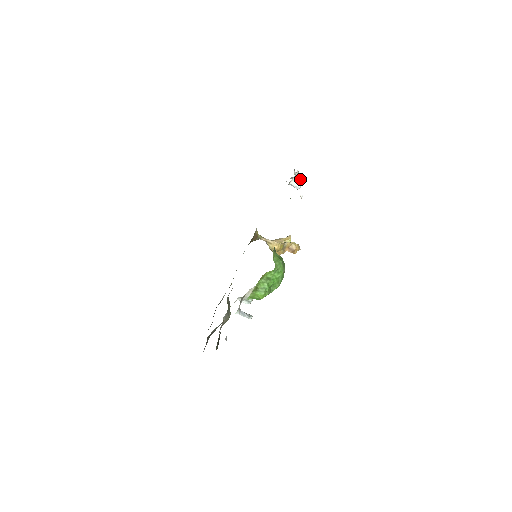
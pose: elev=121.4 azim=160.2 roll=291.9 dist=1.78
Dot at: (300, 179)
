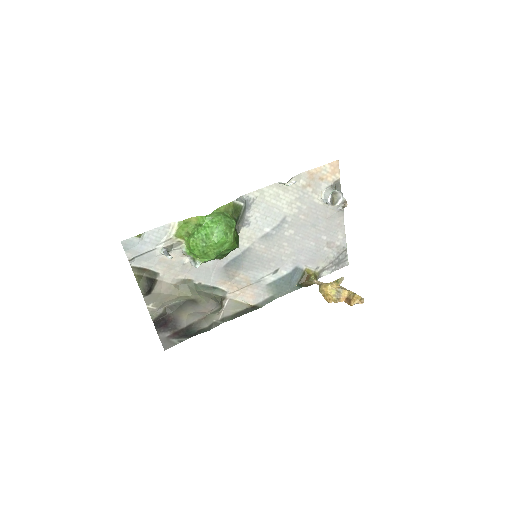
Dot at: (330, 191)
